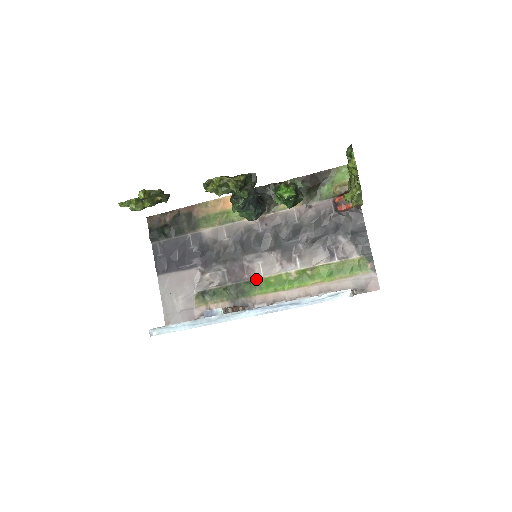
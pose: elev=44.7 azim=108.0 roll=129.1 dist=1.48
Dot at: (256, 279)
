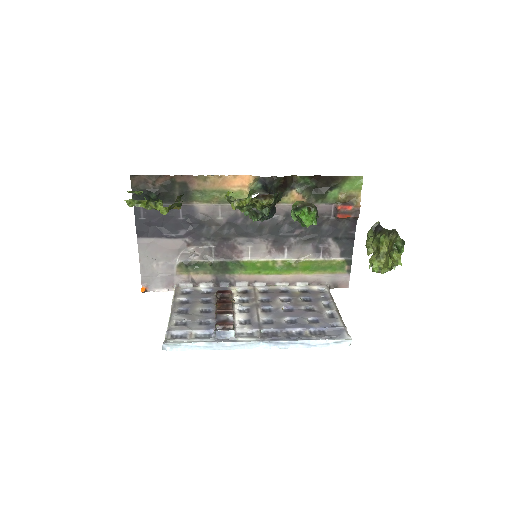
Dot at: (243, 260)
